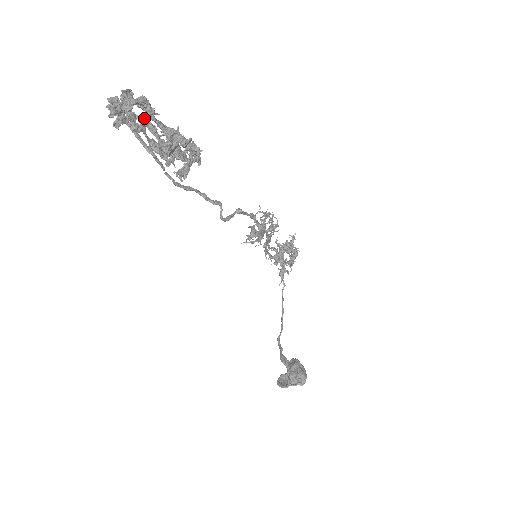
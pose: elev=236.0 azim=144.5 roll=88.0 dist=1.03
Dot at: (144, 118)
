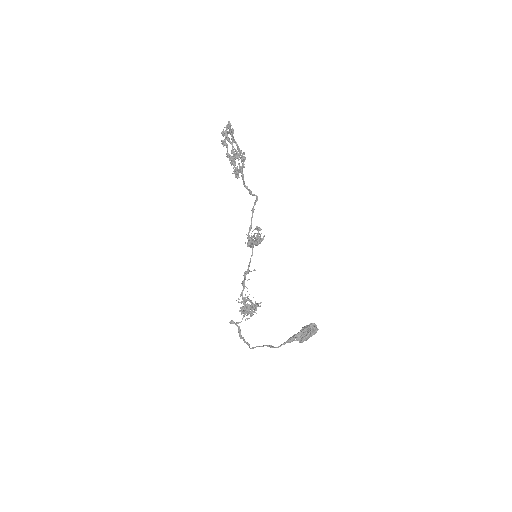
Dot at: (233, 138)
